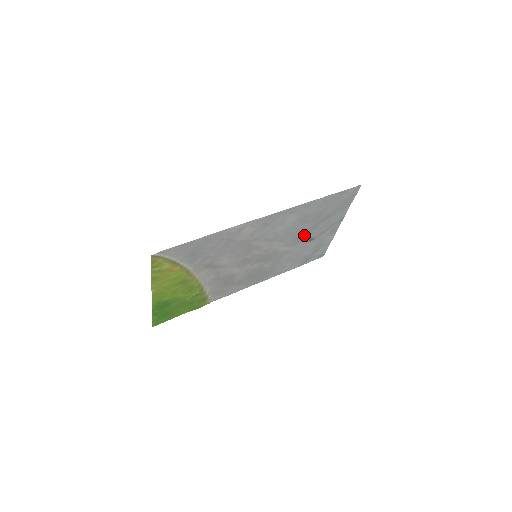
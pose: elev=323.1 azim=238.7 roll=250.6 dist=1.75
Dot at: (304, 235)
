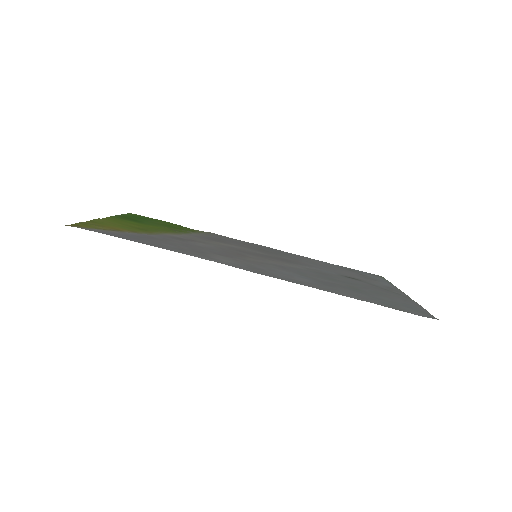
Dot at: (337, 277)
